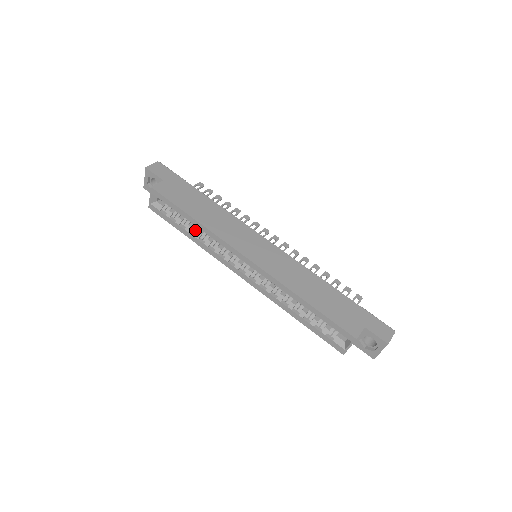
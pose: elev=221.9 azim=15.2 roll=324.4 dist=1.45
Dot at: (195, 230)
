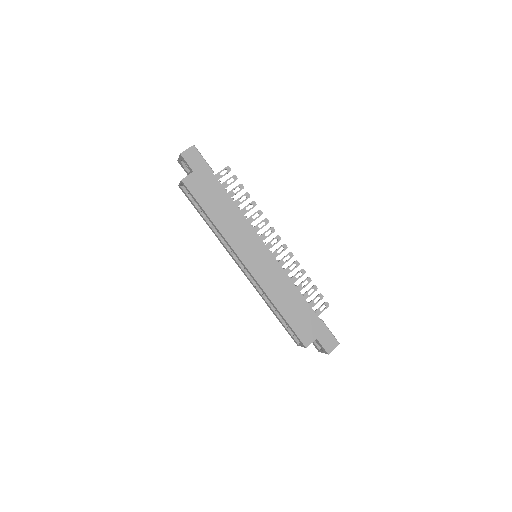
Dot at: occluded
